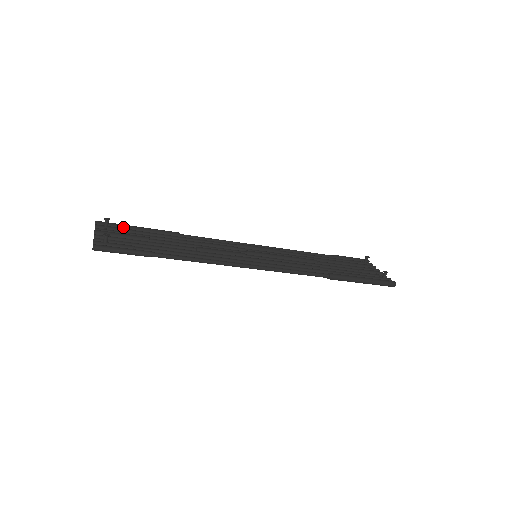
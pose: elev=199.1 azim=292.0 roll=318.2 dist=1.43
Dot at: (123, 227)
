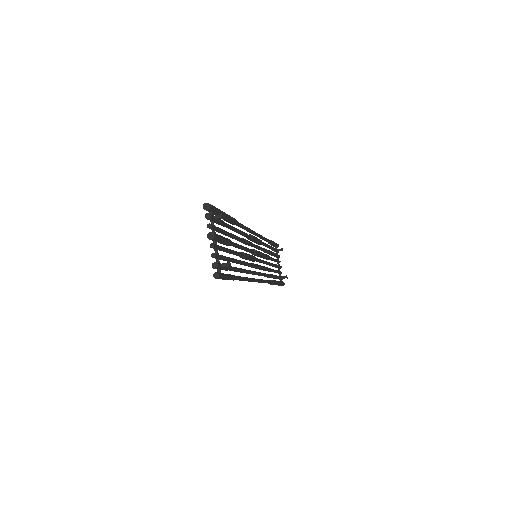
Dot at: occluded
